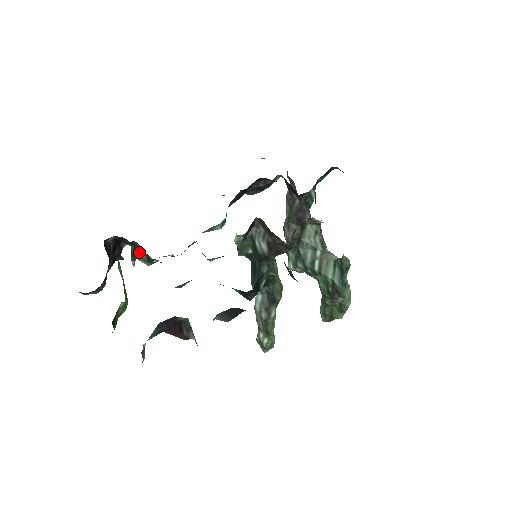
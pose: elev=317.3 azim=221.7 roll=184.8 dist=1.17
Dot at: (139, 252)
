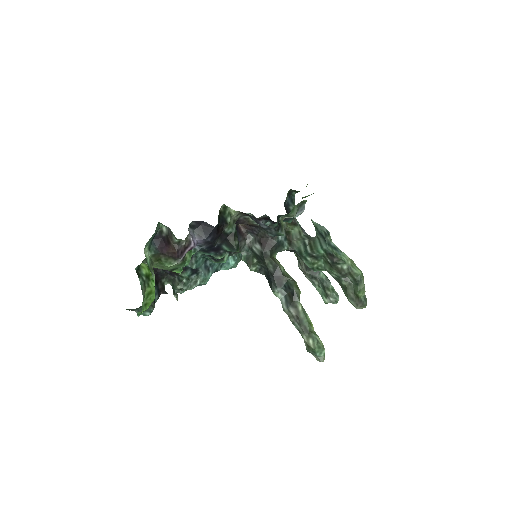
Dot at: (175, 282)
